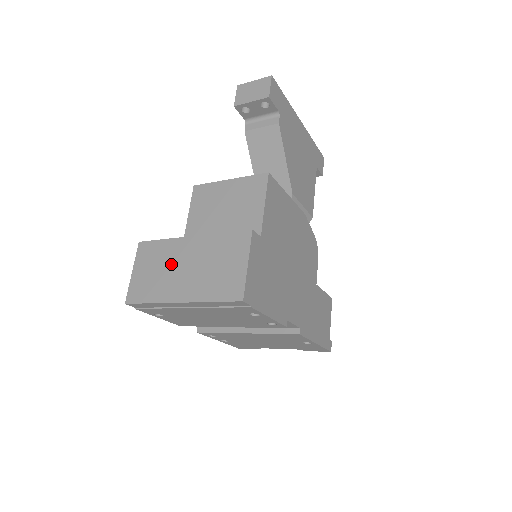
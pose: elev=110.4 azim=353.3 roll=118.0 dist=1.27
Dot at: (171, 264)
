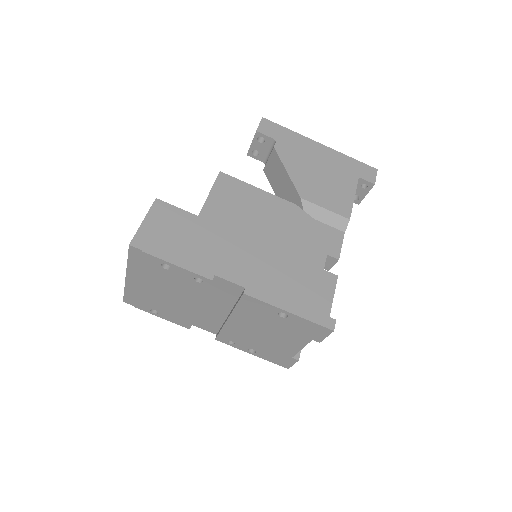
Dot at: occluded
